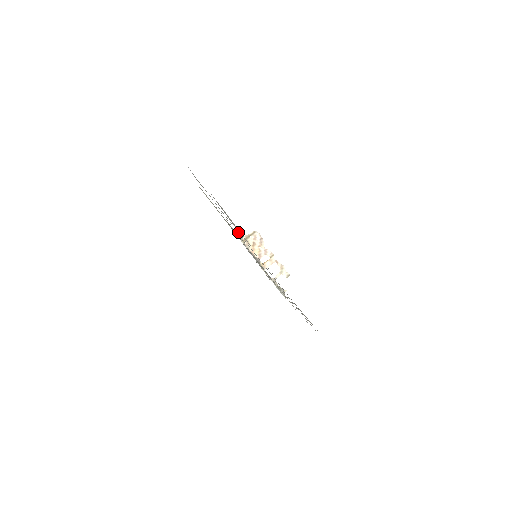
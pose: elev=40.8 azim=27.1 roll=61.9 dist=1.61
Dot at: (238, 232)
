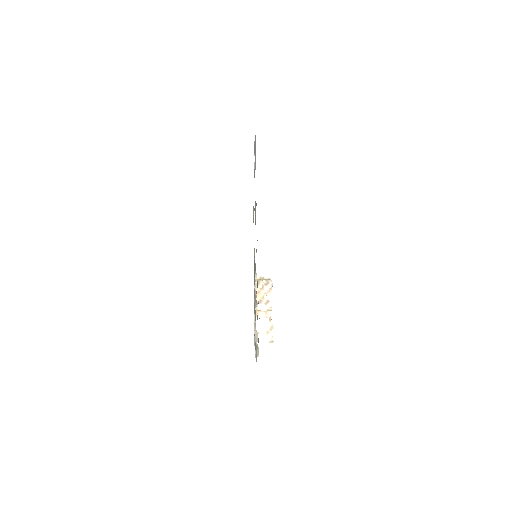
Dot at: occluded
